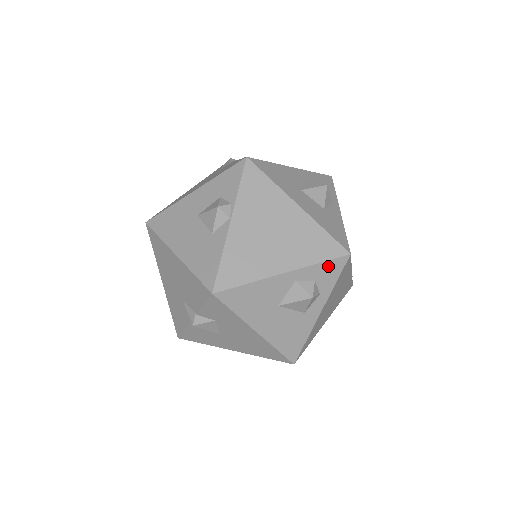
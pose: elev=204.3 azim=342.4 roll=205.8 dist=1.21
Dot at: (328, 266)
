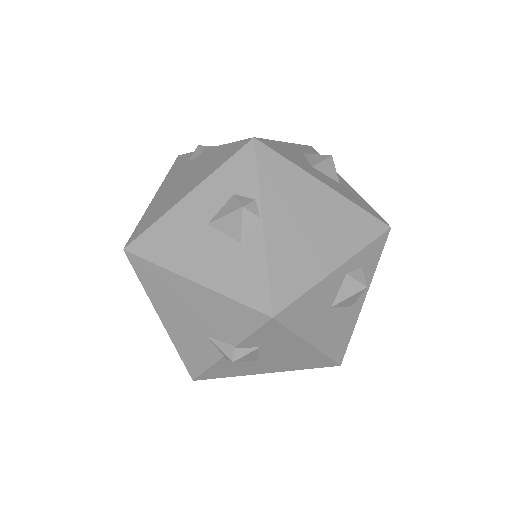
Dot at: (373, 247)
